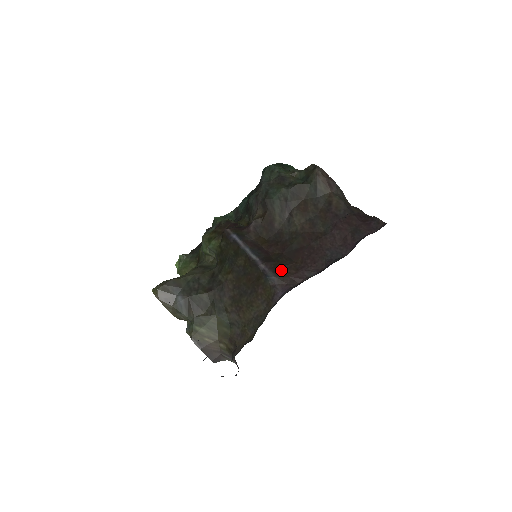
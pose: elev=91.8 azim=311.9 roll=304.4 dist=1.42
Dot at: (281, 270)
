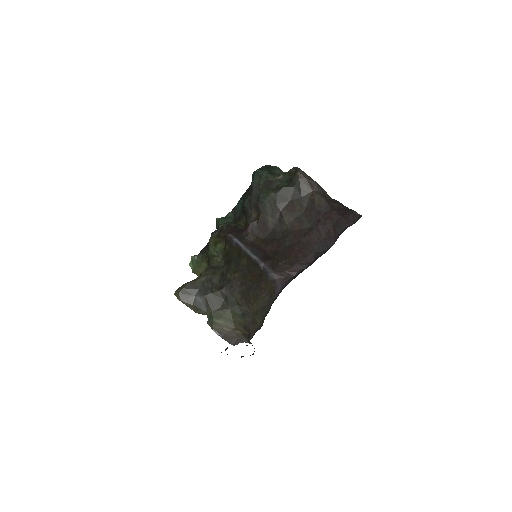
Dot at: (278, 266)
